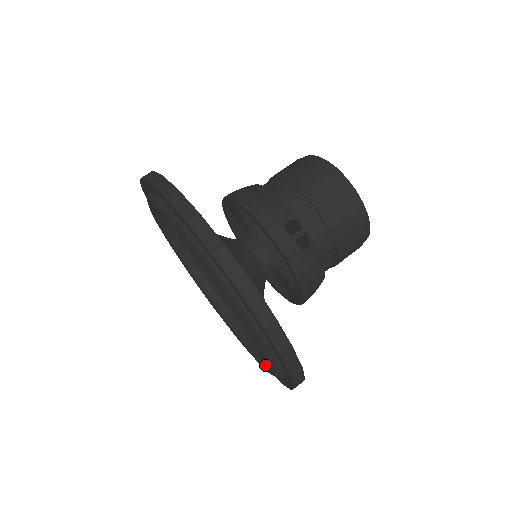
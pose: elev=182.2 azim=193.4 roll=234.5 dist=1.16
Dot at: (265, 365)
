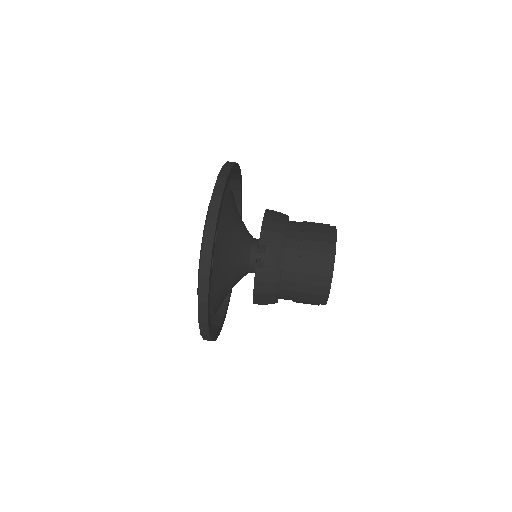
Dot at: occluded
